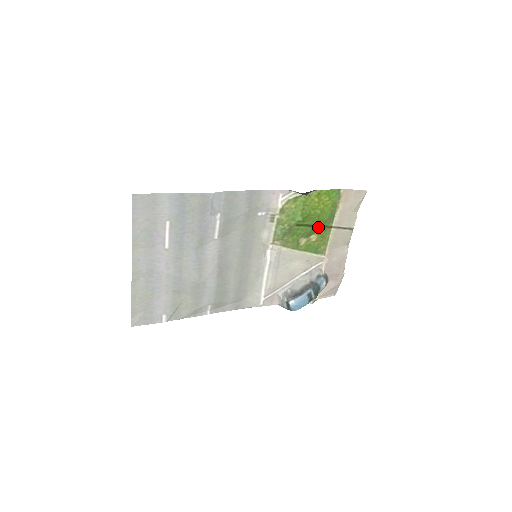
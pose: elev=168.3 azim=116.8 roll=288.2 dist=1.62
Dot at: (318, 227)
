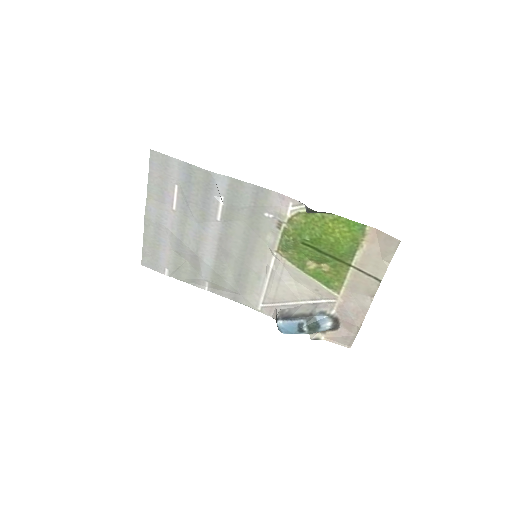
Dot at: (331, 257)
